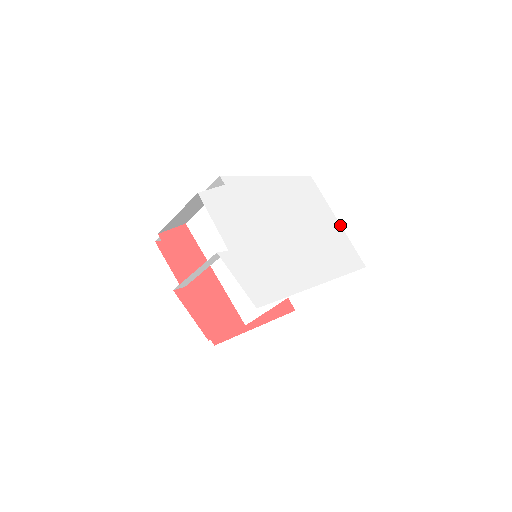
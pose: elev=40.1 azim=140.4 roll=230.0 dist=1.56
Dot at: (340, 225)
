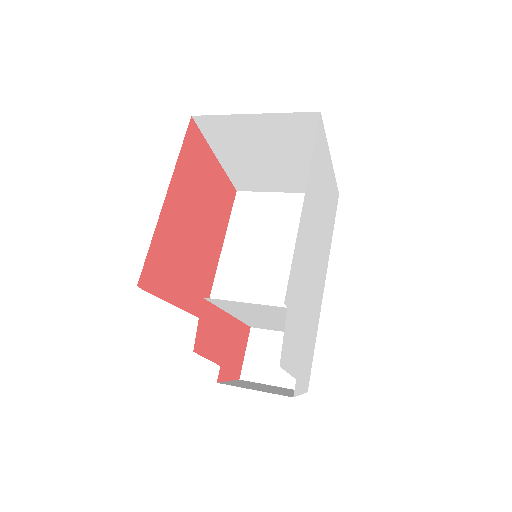
Dot at: occluded
